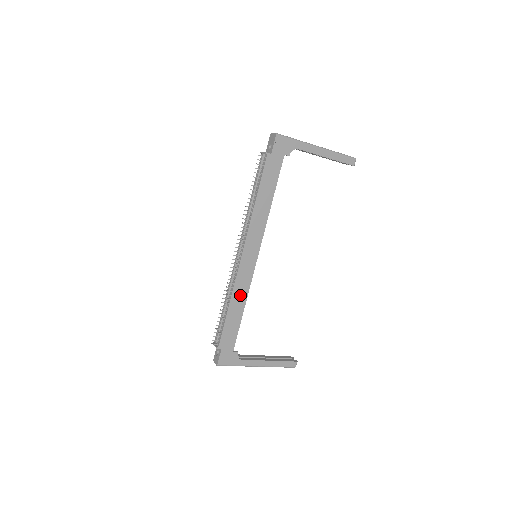
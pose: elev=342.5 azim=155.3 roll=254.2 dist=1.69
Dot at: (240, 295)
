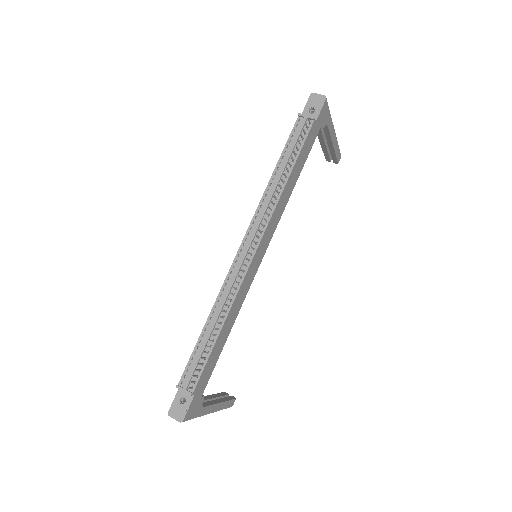
Dot at: (234, 311)
